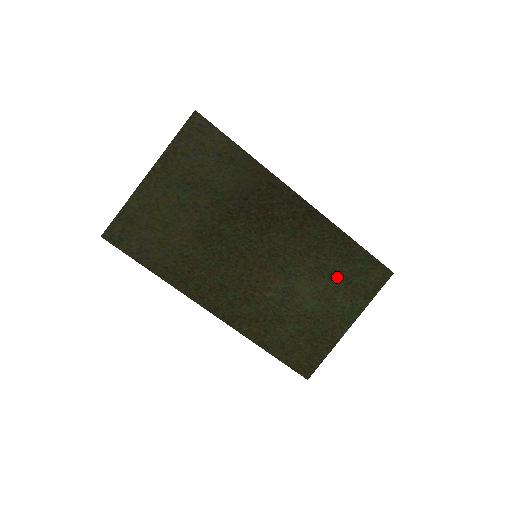
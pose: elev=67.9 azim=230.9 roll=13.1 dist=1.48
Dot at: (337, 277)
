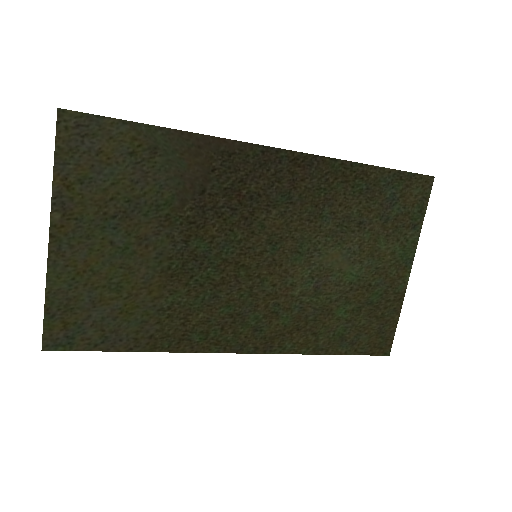
Dot at: (368, 222)
